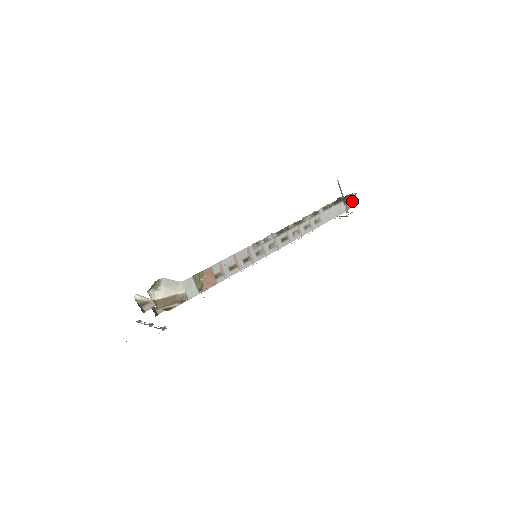
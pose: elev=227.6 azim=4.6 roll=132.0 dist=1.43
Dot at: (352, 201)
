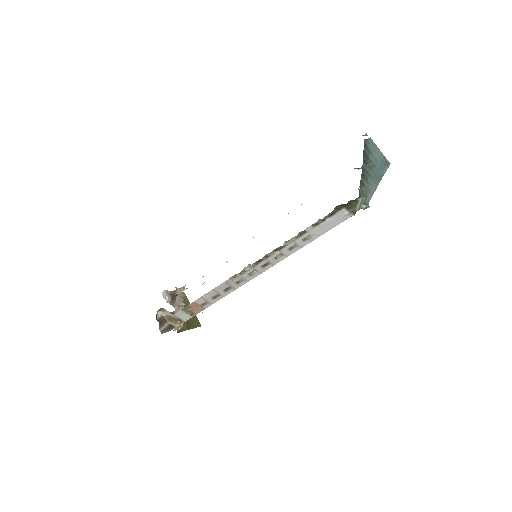
Dot at: (357, 207)
